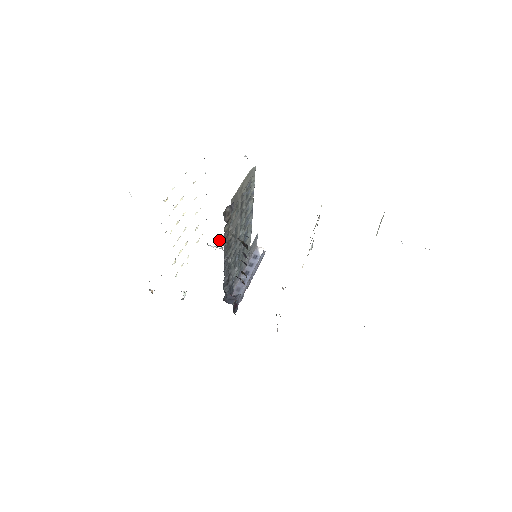
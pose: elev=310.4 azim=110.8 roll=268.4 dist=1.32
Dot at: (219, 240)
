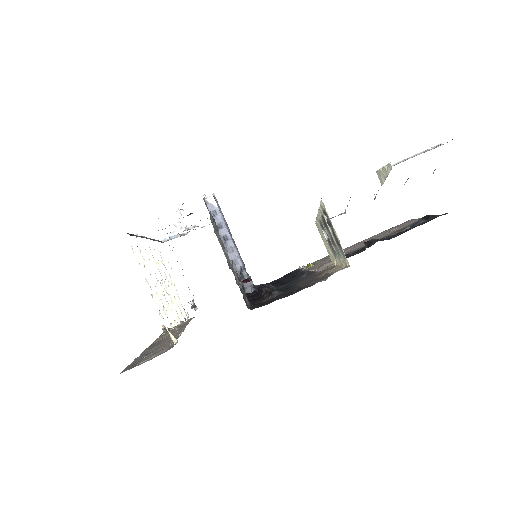
Dot at: (165, 226)
